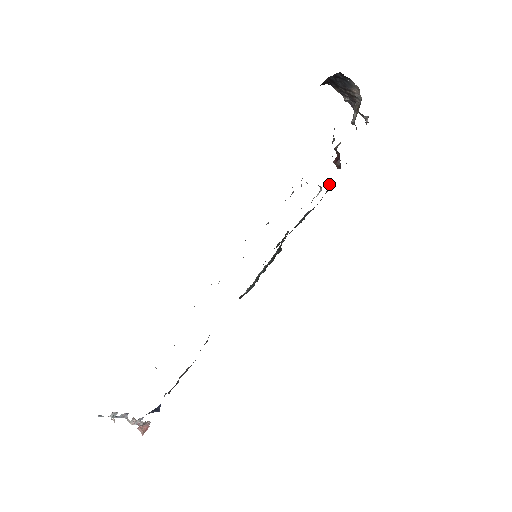
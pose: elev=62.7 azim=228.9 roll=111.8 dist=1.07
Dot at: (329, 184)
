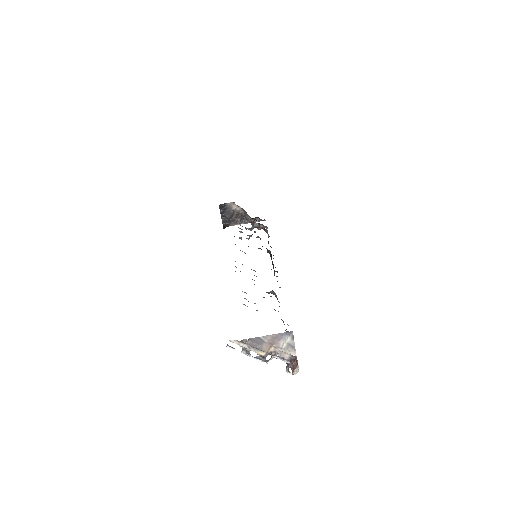
Dot at: (266, 232)
